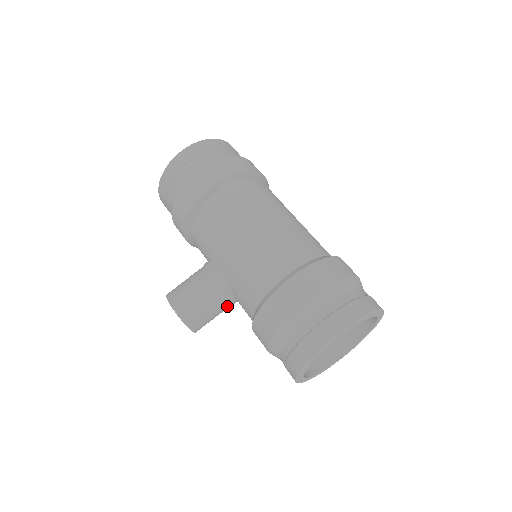
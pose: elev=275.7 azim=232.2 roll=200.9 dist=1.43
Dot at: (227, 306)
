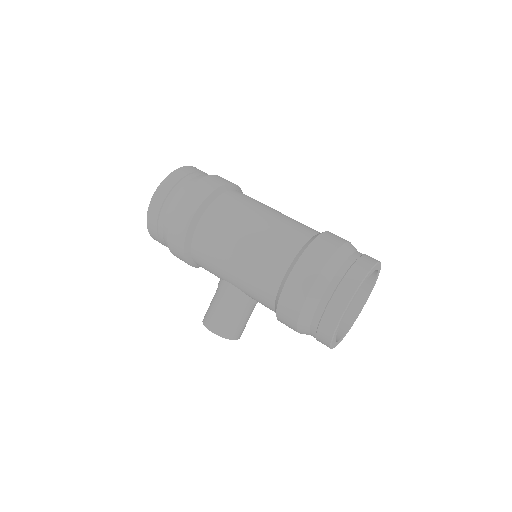
Dot at: (253, 308)
